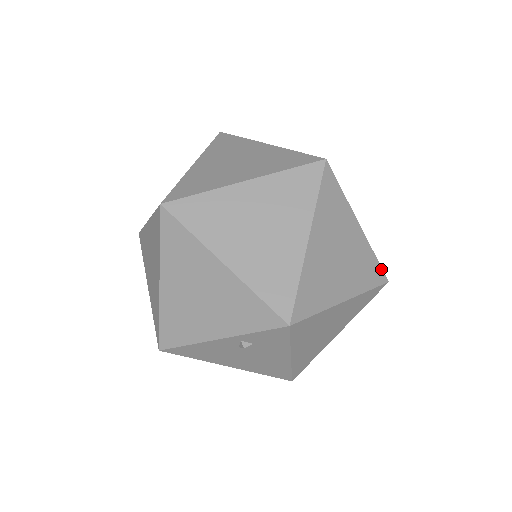
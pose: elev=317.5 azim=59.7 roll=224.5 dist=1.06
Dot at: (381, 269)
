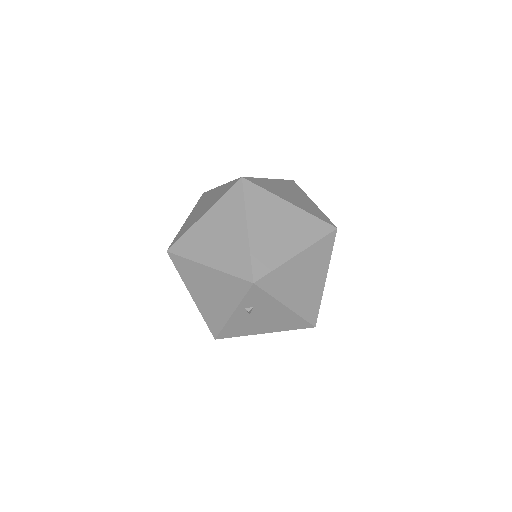
Dot at: (325, 223)
